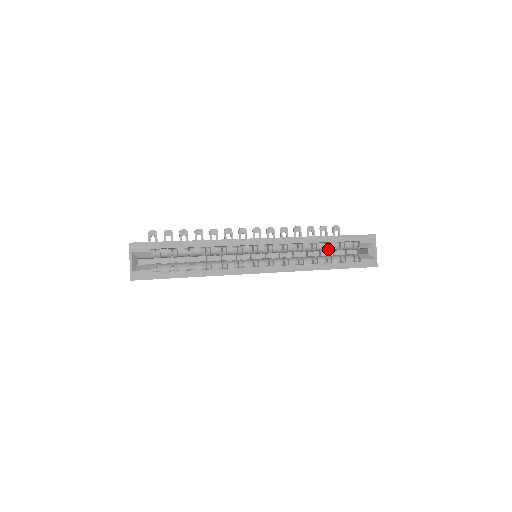
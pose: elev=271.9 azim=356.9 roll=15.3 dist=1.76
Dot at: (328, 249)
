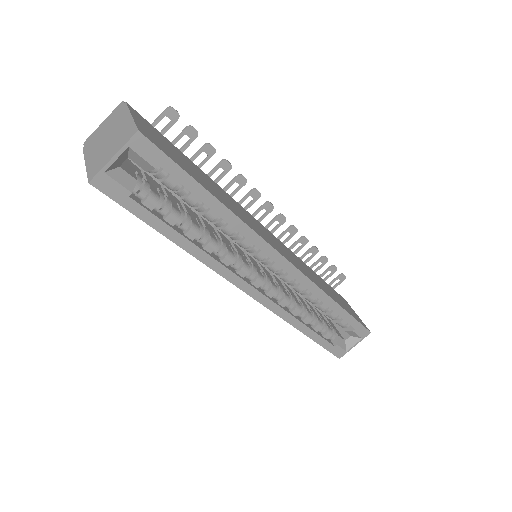
Dot at: (324, 311)
